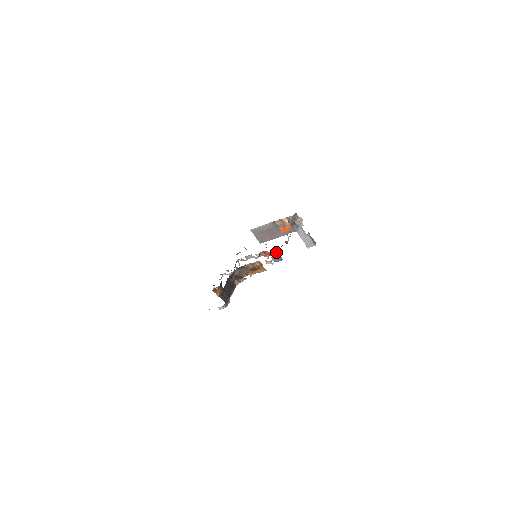
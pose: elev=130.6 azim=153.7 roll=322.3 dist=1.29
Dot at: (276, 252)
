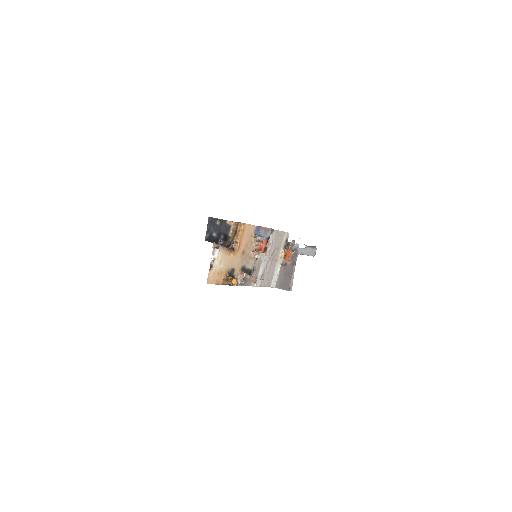
Dot at: (264, 240)
